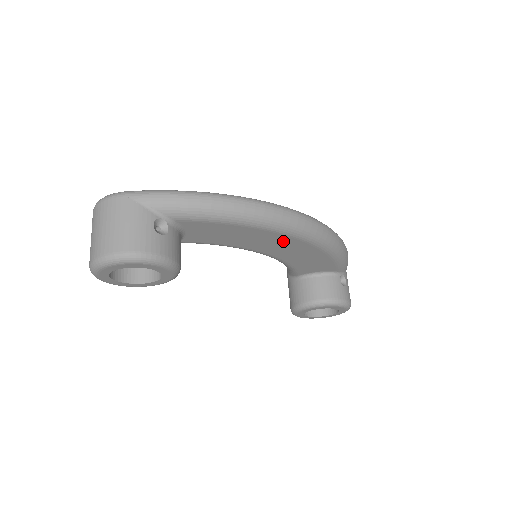
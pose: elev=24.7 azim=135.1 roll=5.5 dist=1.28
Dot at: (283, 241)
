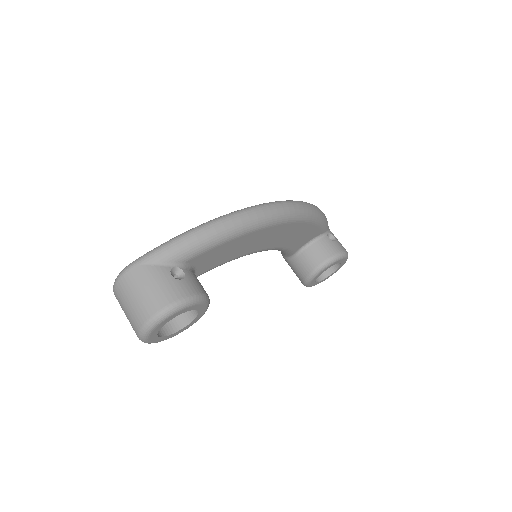
Dot at: (273, 232)
